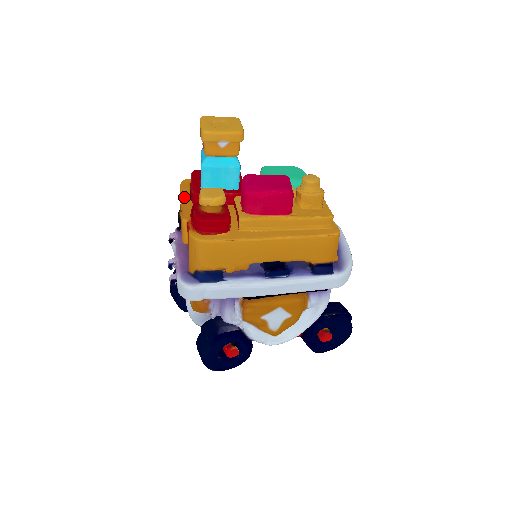
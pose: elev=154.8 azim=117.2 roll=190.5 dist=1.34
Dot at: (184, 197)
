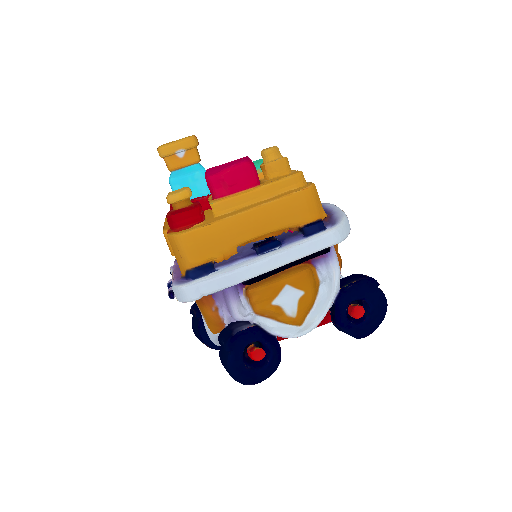
Dot at: occluded
